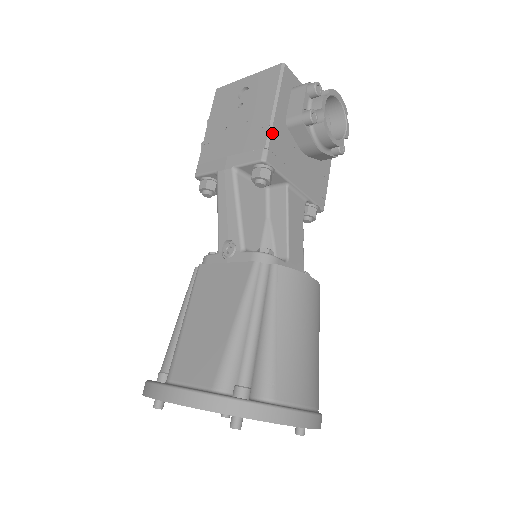
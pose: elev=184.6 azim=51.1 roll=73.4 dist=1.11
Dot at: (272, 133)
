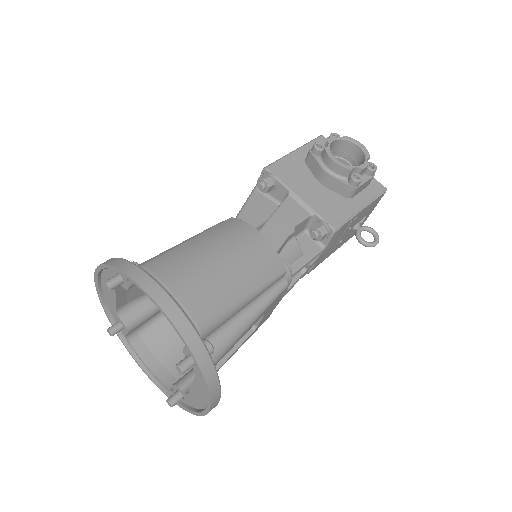
Dot at: (283, 159)
